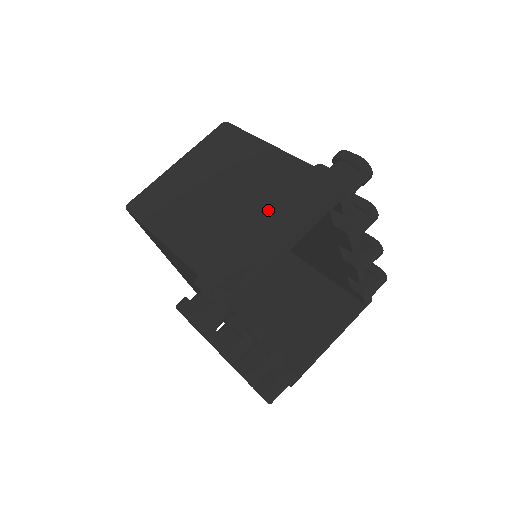
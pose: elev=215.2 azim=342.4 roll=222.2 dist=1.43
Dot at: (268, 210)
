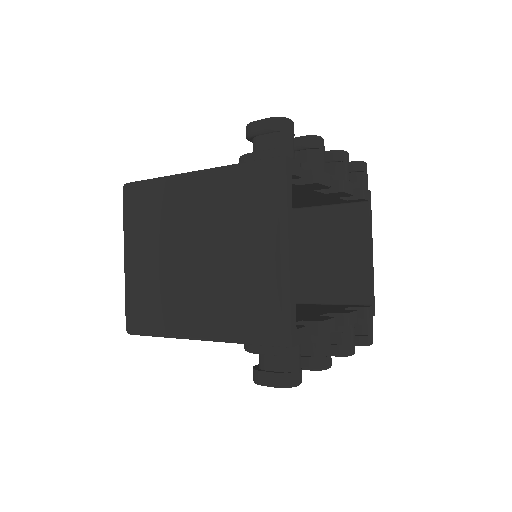
Dot at: (243, 239)
